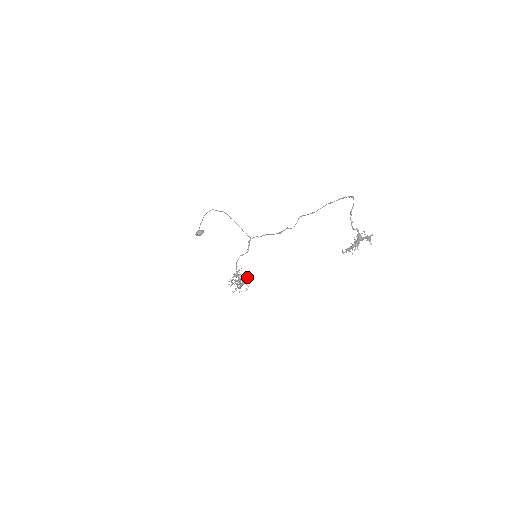
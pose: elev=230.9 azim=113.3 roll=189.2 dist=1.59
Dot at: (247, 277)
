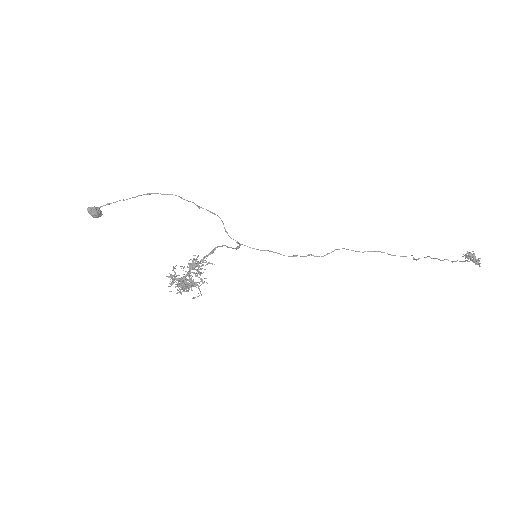
Dot at: occluded
